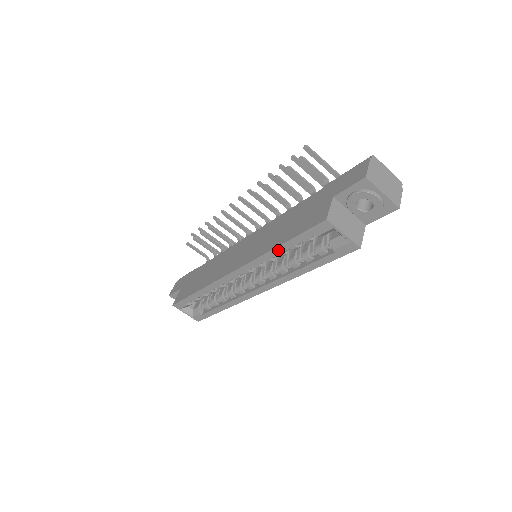
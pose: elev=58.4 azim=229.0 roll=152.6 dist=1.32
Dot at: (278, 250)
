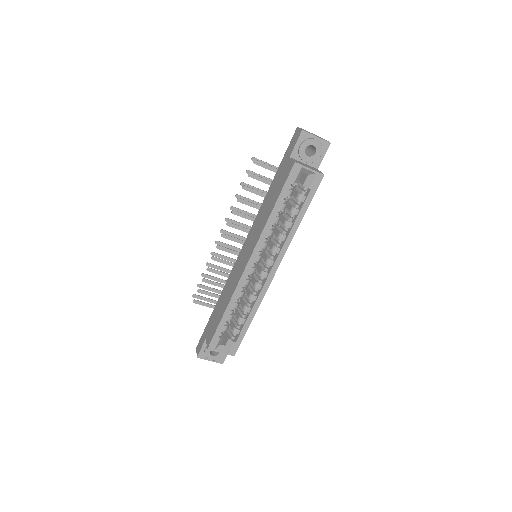
Dot at: (274, 213)
